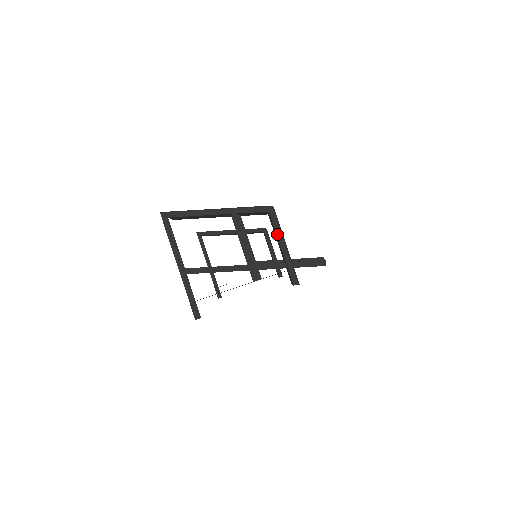
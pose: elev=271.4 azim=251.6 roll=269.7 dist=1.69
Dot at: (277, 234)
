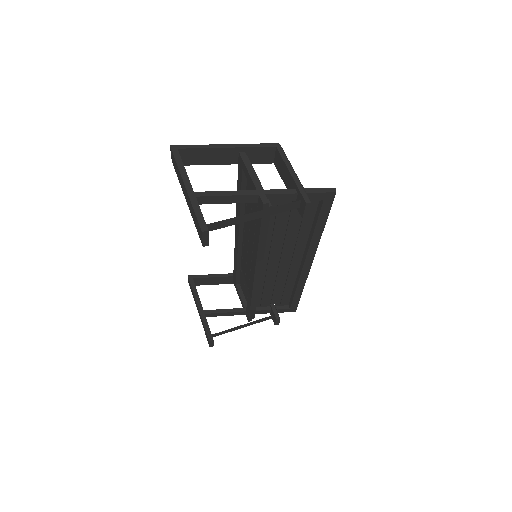
Dot at: (285, 163)
